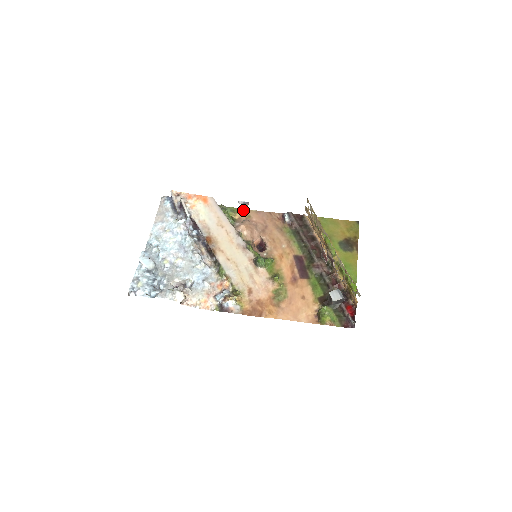
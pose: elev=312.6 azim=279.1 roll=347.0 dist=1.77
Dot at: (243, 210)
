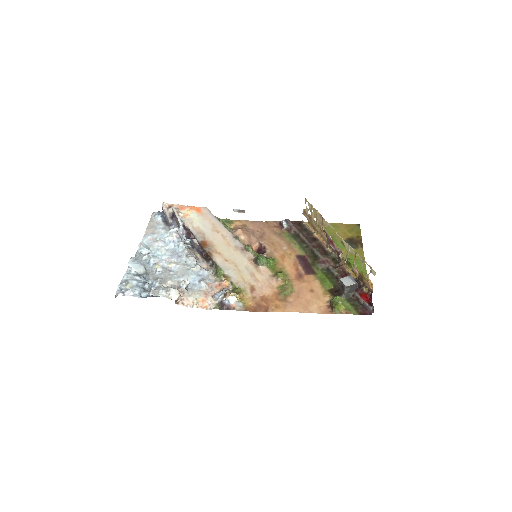
Dot at: (238, 221)
